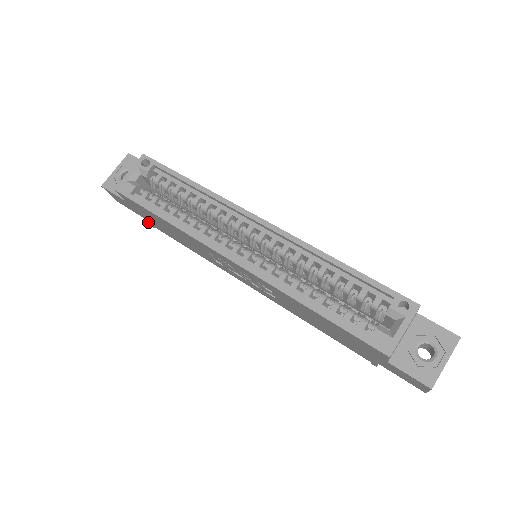
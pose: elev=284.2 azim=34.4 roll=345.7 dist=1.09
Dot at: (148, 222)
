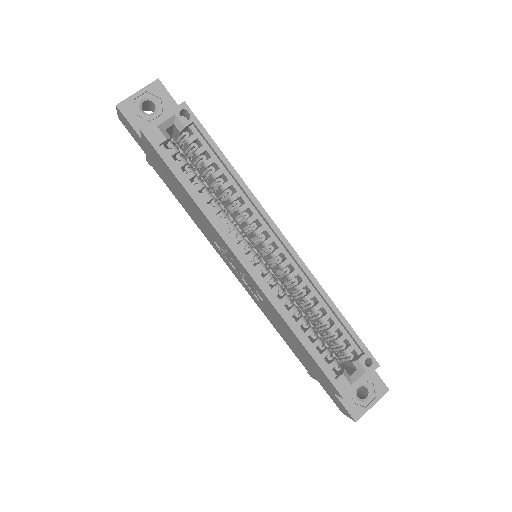
Dot at: (148, 160)
